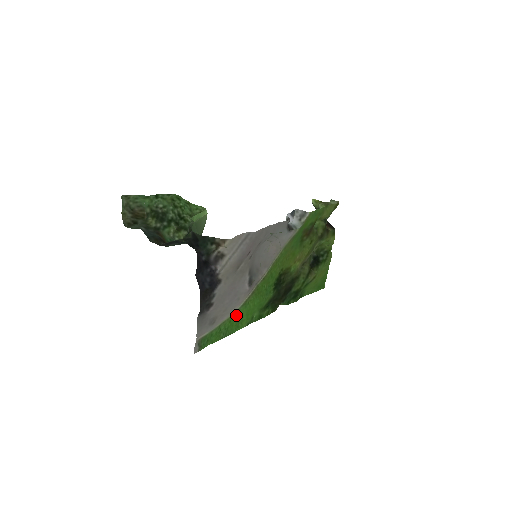
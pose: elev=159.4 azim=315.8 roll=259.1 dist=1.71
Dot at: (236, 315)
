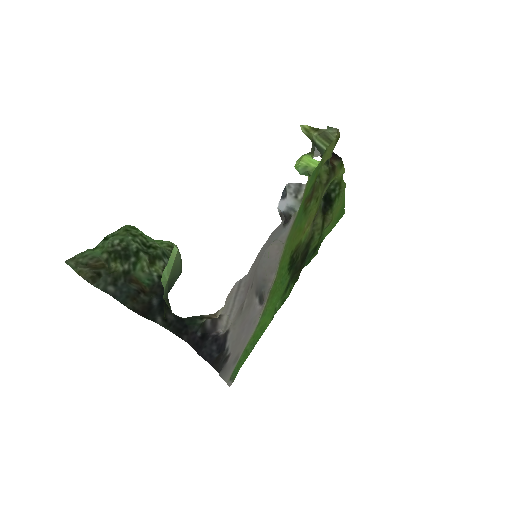
Dot at: (258, 328)
